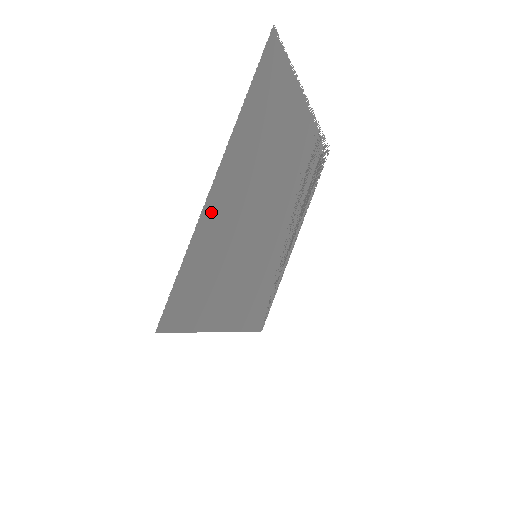
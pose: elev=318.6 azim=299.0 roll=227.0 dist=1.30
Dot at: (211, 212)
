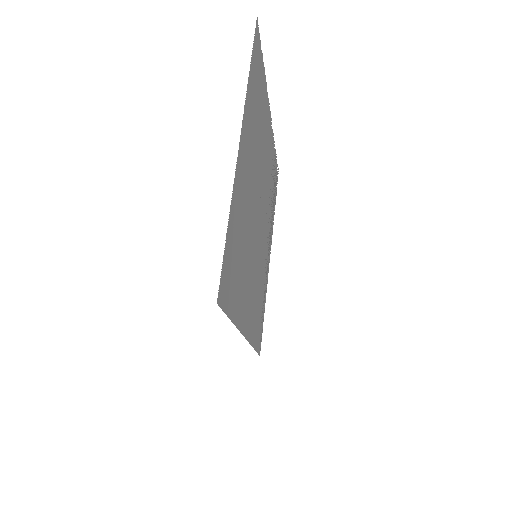
Dot at: (238, 180)
